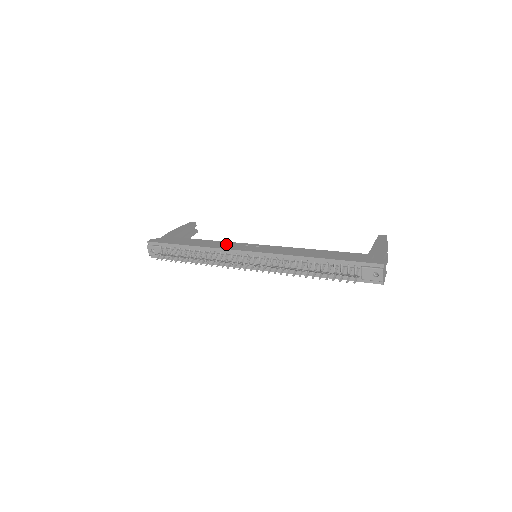
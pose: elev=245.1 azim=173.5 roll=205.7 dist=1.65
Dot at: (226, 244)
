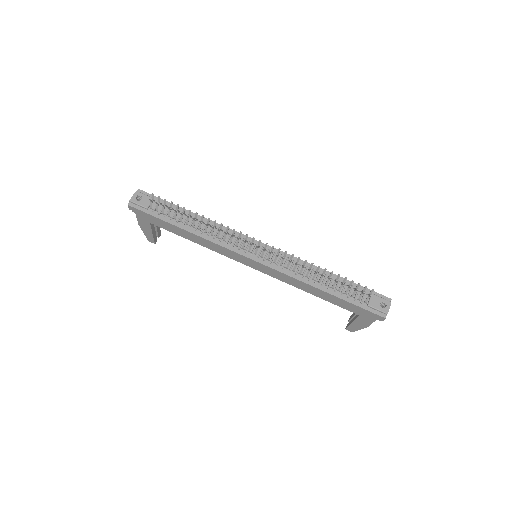
Dot at: occluded
